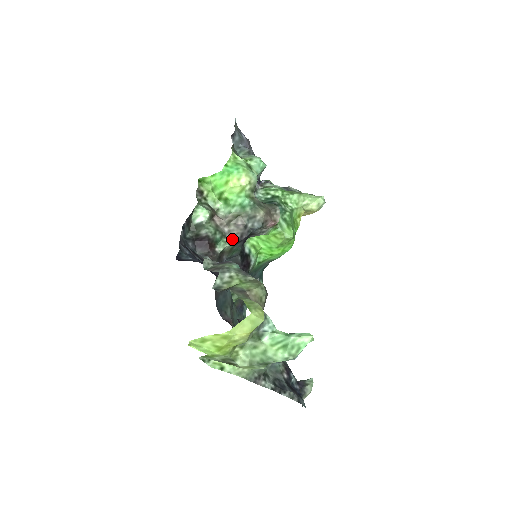
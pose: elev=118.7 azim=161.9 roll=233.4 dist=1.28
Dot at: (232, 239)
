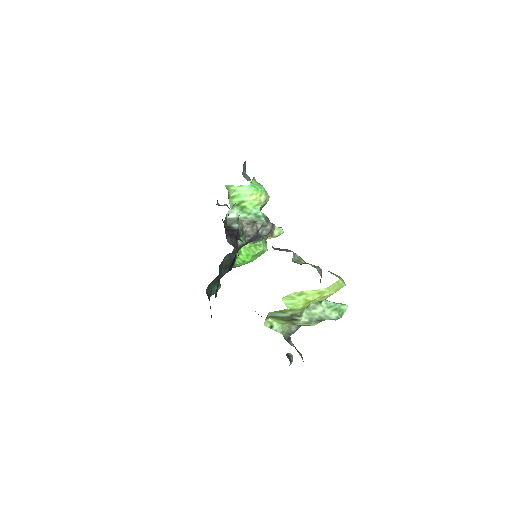
Dot at: (247, 238)
